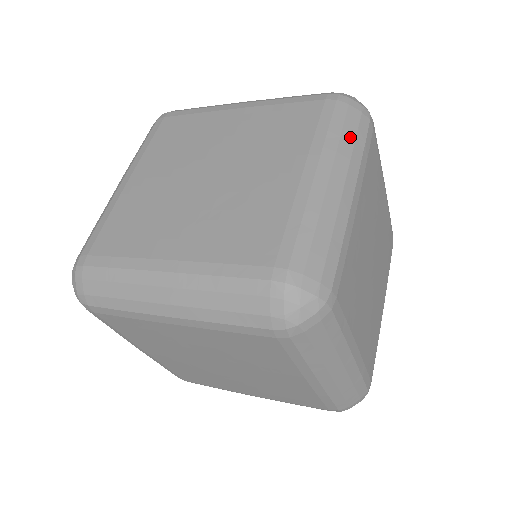
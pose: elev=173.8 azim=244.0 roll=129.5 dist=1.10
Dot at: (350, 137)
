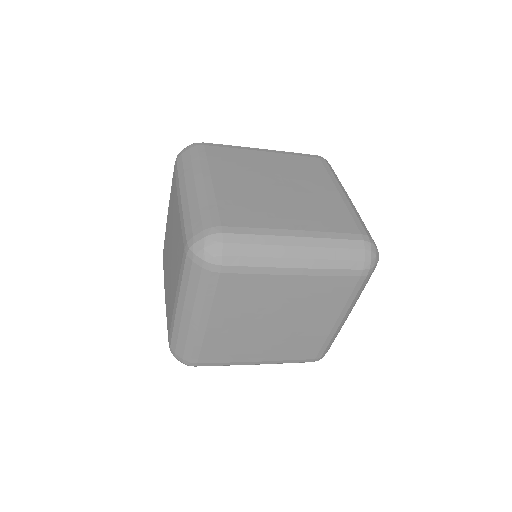
Dot at: (188, 164)
